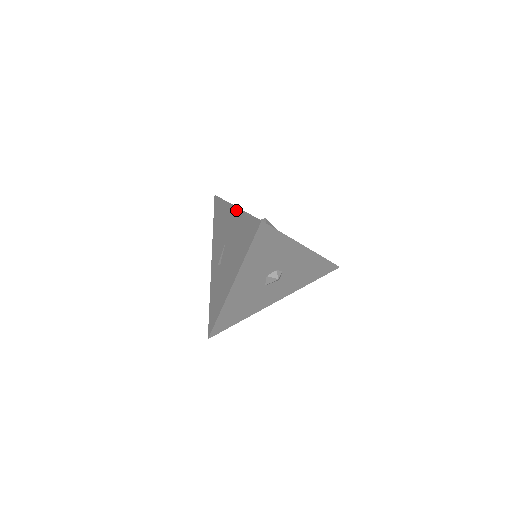
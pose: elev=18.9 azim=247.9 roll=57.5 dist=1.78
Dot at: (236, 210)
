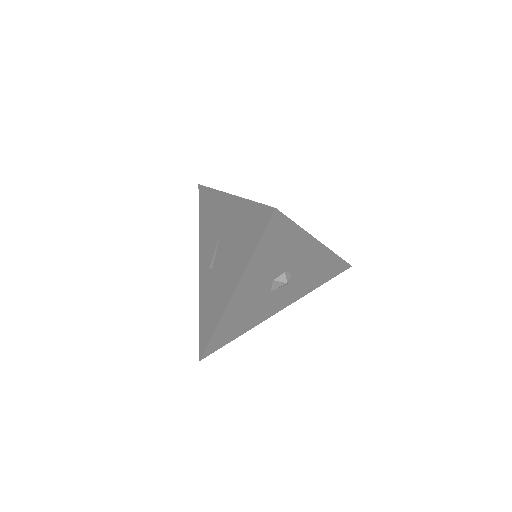
Dot at: (233, 199)
